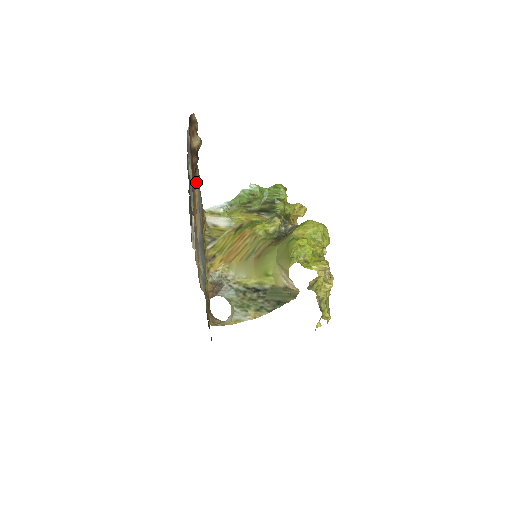
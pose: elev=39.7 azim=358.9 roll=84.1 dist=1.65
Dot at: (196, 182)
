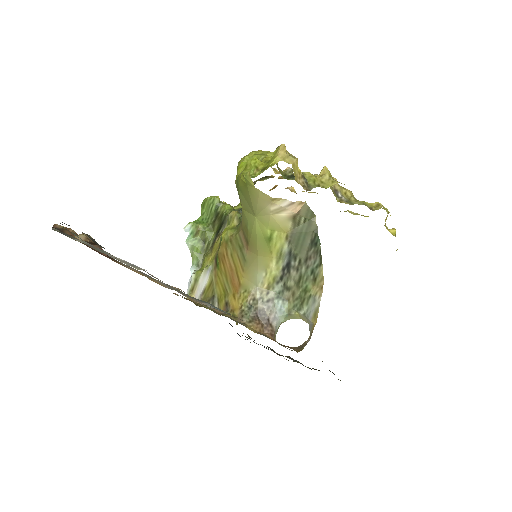
Dot at: (124, 265)
